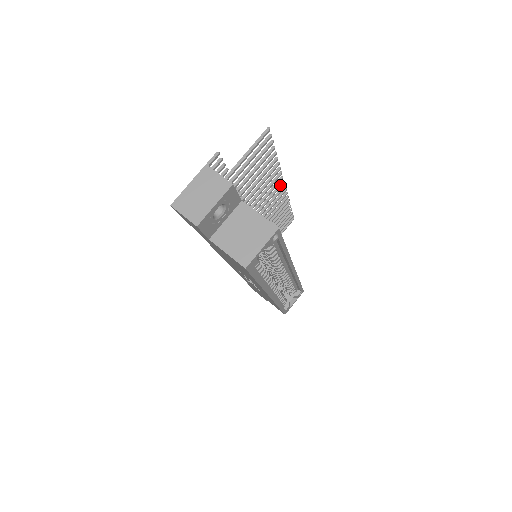
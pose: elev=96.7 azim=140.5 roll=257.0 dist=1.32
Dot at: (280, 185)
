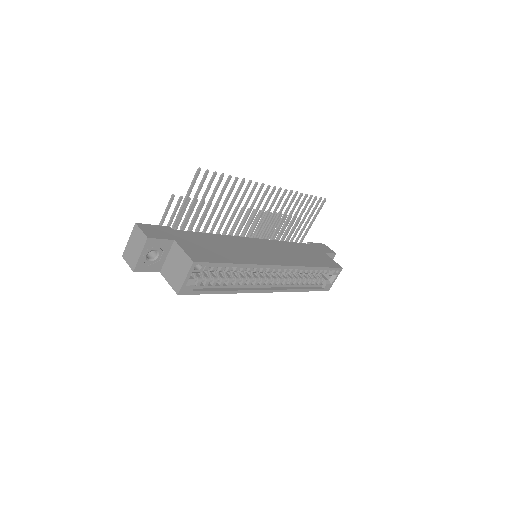
Dot at: (266, 190)
